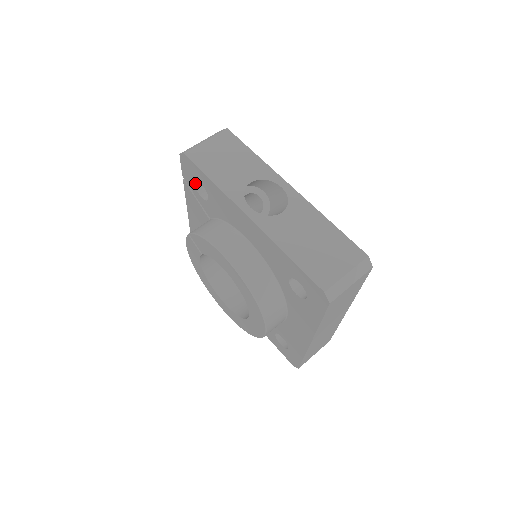
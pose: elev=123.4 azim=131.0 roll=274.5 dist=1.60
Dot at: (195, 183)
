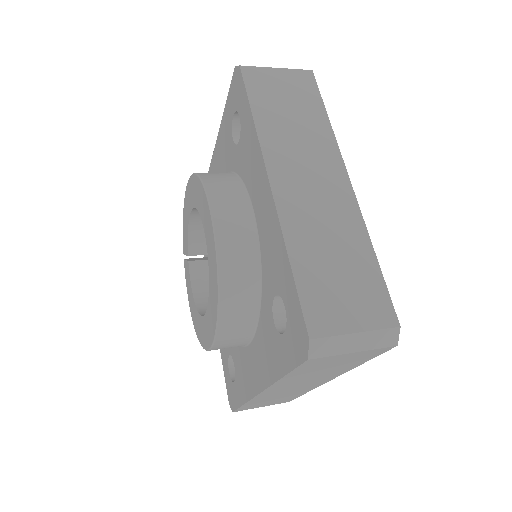
Dot at: occluded
